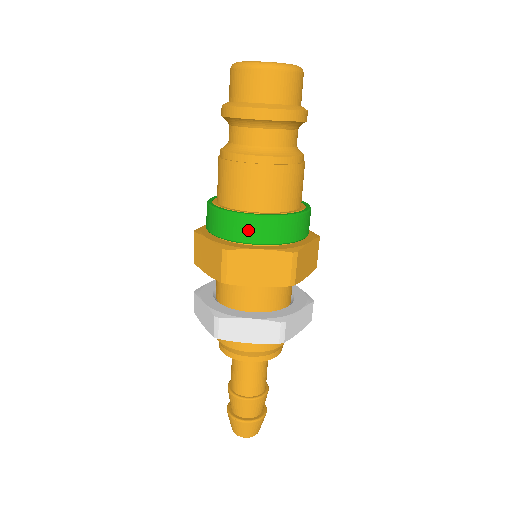
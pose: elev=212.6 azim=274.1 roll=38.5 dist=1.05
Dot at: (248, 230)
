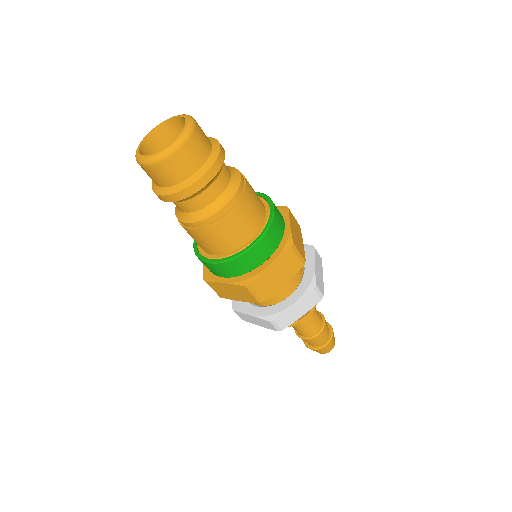
Dot at: (211, 269)
